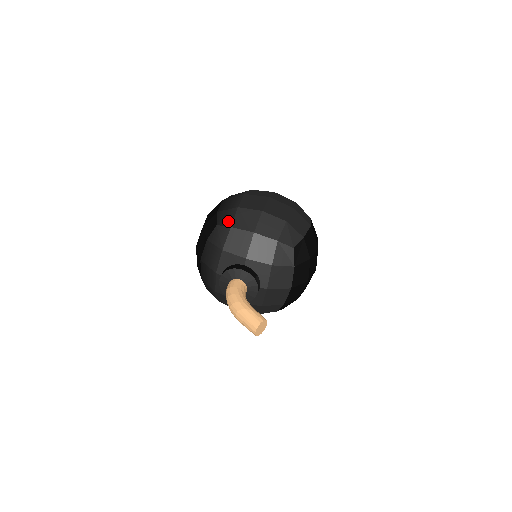
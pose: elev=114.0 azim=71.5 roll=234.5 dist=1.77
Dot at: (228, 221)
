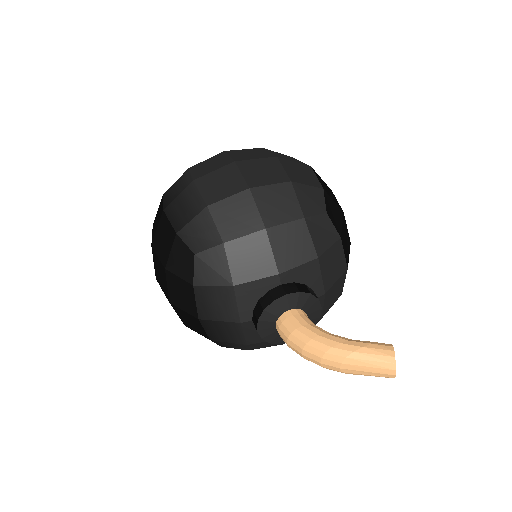
Dot at: (210, 237)
